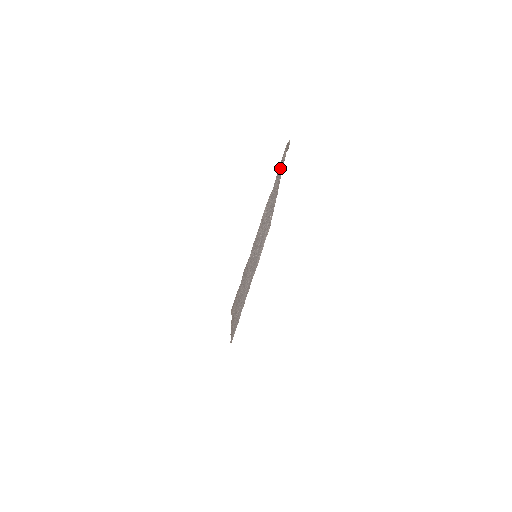
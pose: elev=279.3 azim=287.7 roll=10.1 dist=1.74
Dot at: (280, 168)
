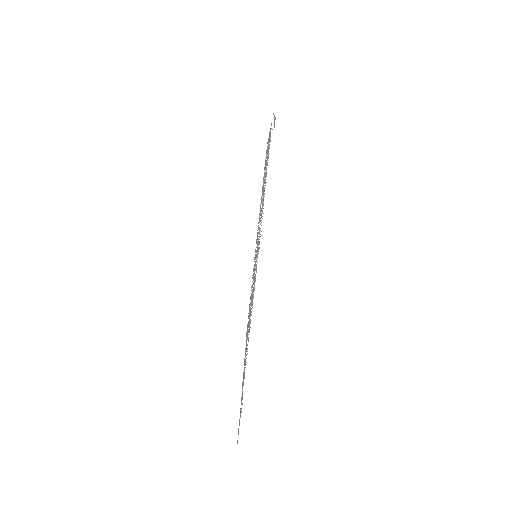
Dot at: occluded
